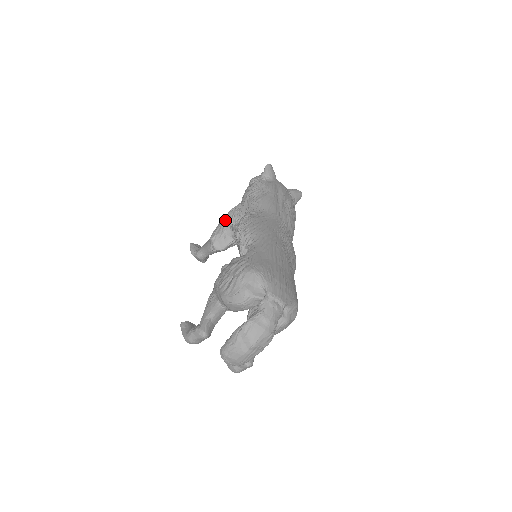
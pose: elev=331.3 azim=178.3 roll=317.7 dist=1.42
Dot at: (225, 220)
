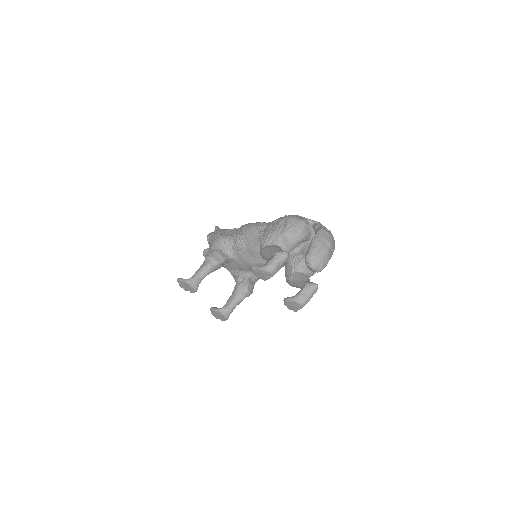
Dot at: (216, 242)
